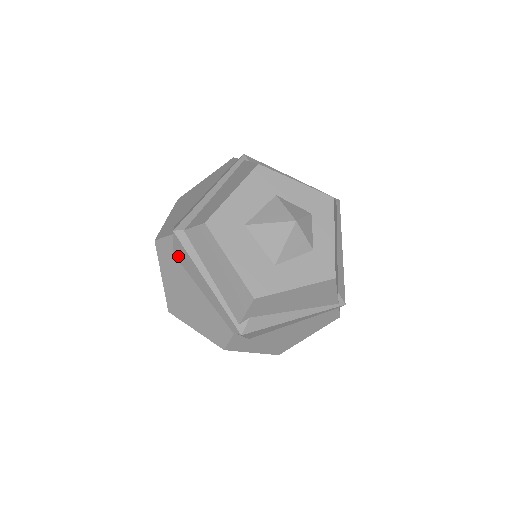
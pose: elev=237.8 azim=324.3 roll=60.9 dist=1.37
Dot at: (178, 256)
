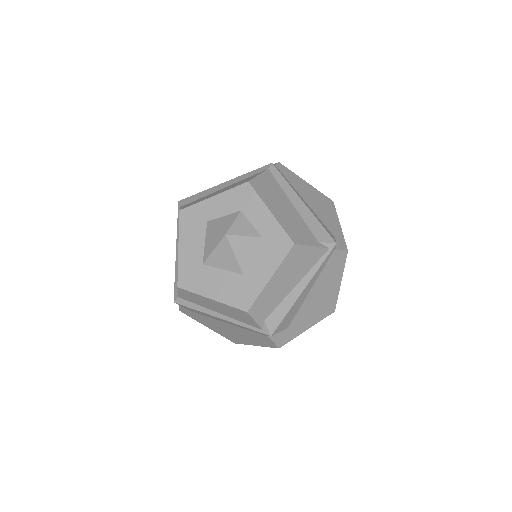
Dot at: (195, 312)
